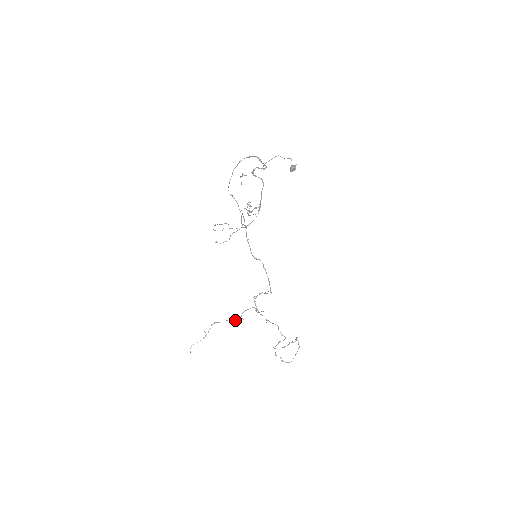
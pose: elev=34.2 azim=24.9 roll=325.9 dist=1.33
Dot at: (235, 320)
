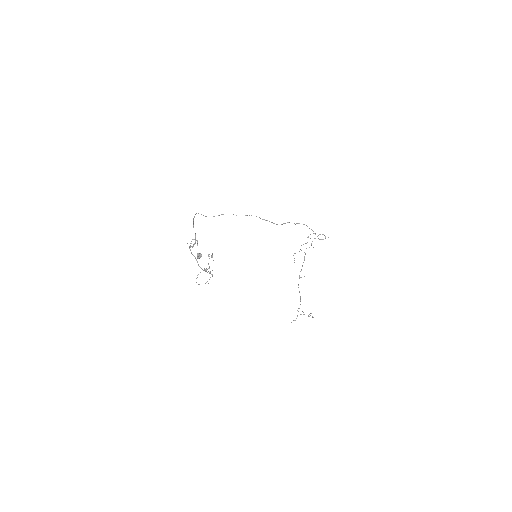
Dot at: occluded
